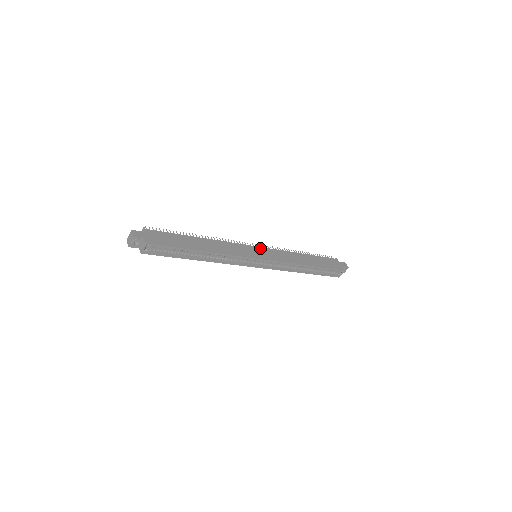
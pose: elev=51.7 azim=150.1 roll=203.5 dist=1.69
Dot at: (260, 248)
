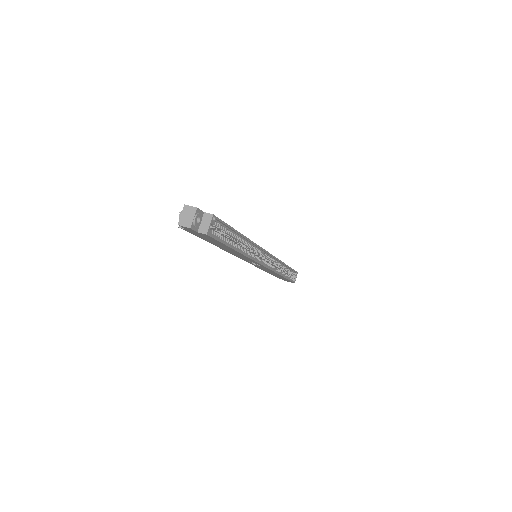
Dot at: occluded
